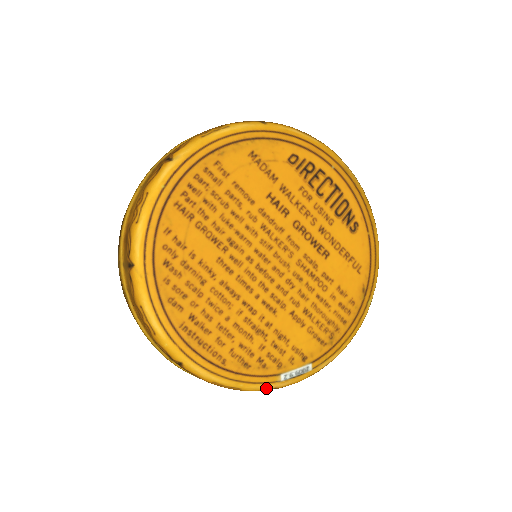
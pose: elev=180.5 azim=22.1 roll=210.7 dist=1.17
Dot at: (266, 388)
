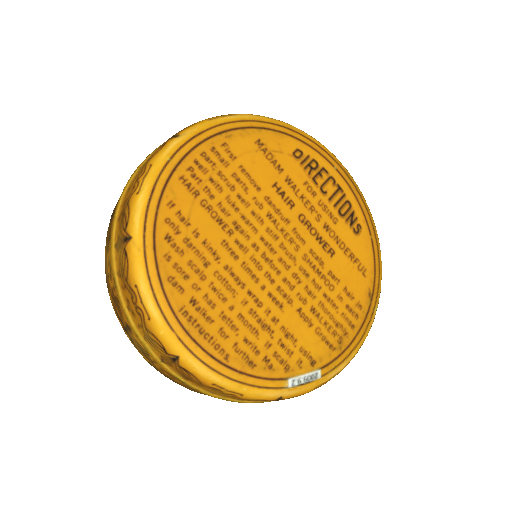
Dot at: (271, 396)
